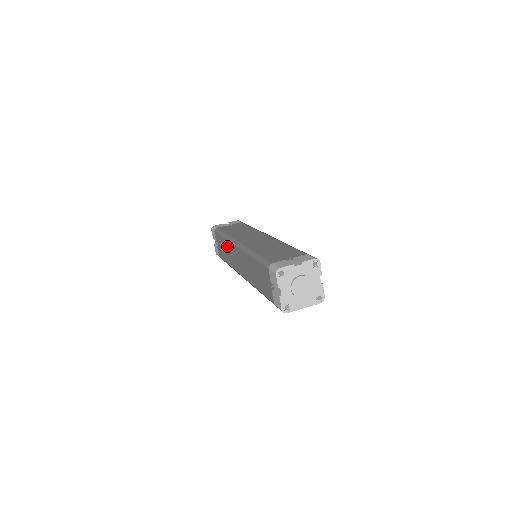
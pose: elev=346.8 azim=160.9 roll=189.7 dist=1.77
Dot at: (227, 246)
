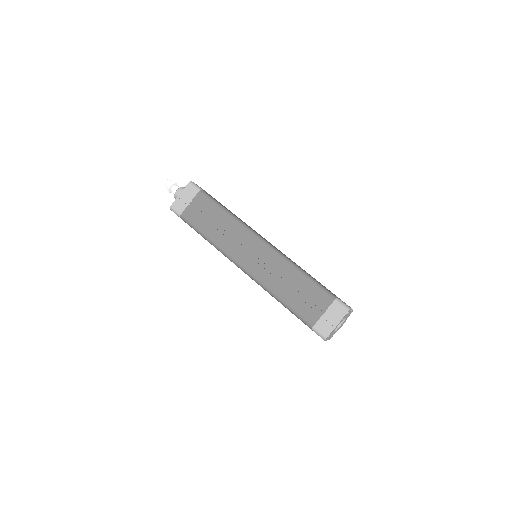
Dot at: occluded
